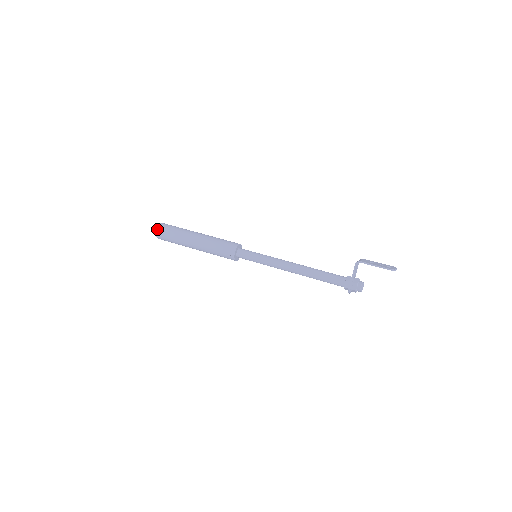
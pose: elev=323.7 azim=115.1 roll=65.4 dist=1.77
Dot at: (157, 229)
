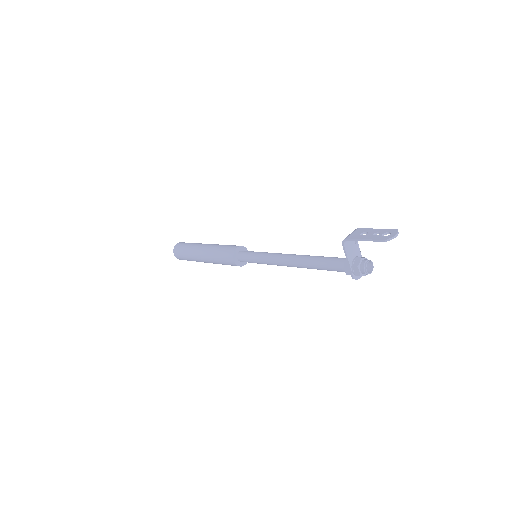
Dot at: (173, 252)
